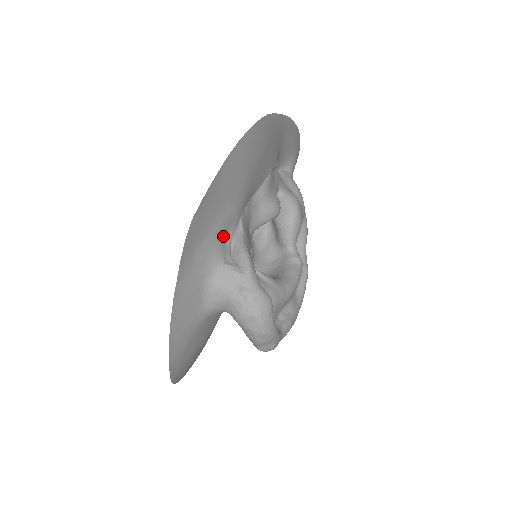
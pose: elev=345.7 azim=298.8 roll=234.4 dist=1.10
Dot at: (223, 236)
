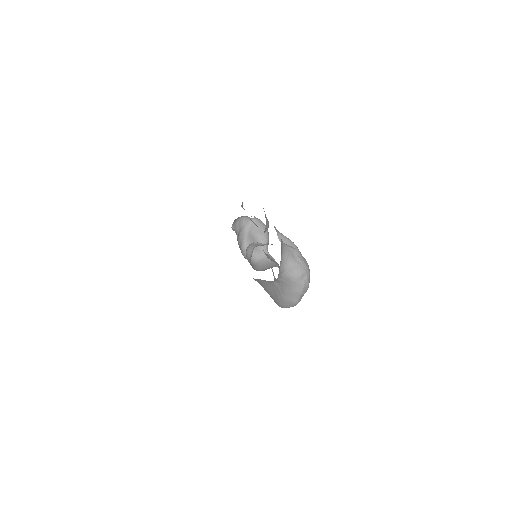
Dot at: occluded
